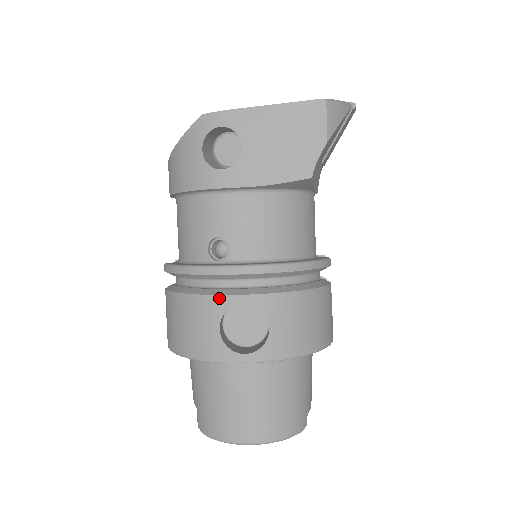
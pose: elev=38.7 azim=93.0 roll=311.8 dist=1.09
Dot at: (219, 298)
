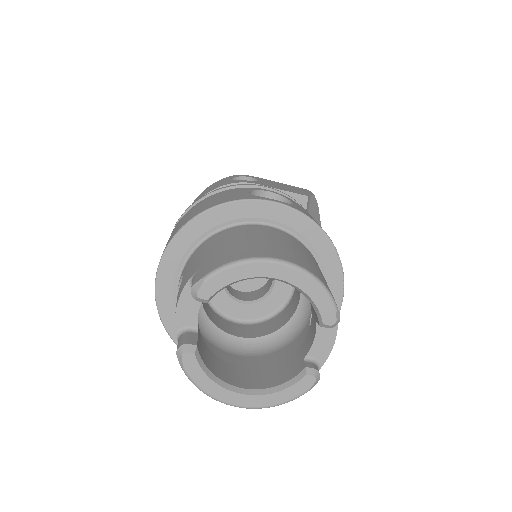
Dot at: (248, 188)
